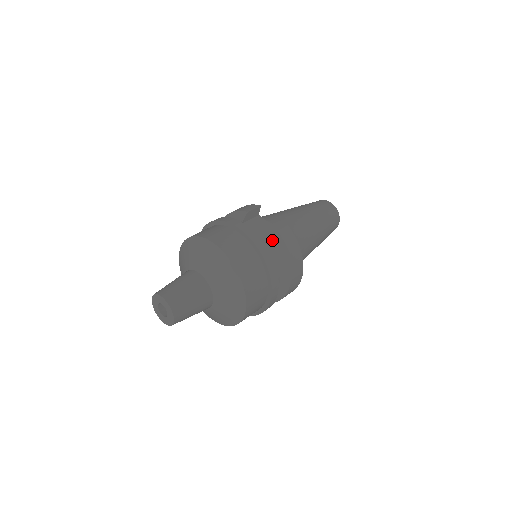
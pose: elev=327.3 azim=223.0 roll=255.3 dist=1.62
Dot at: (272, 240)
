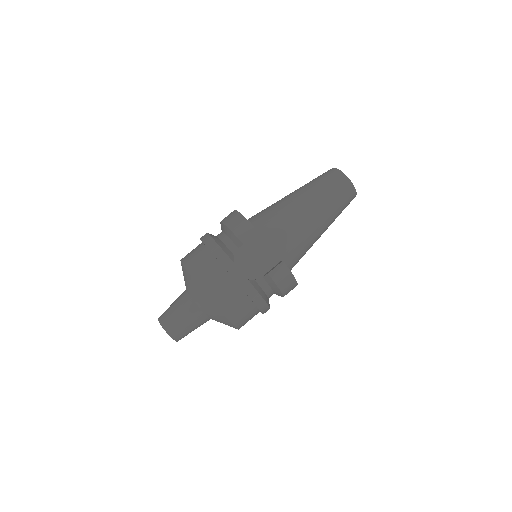
Dot at: (265, 277)
